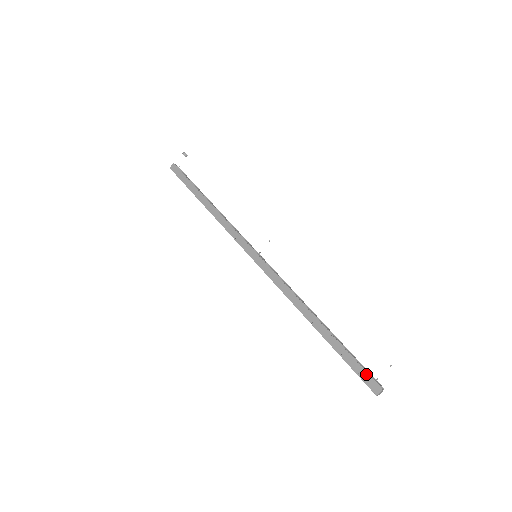
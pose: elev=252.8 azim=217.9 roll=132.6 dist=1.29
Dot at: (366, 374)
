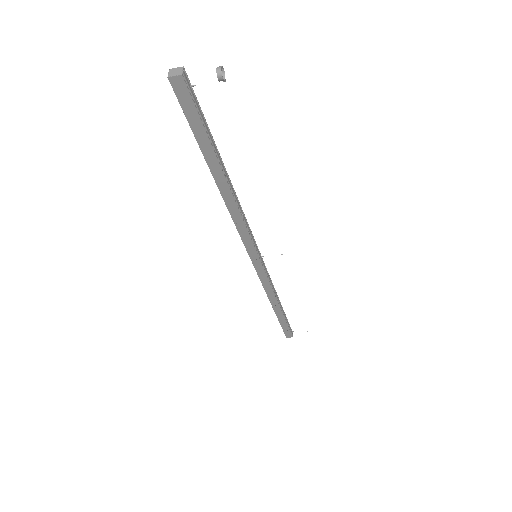
Dot at: (289, 332)
